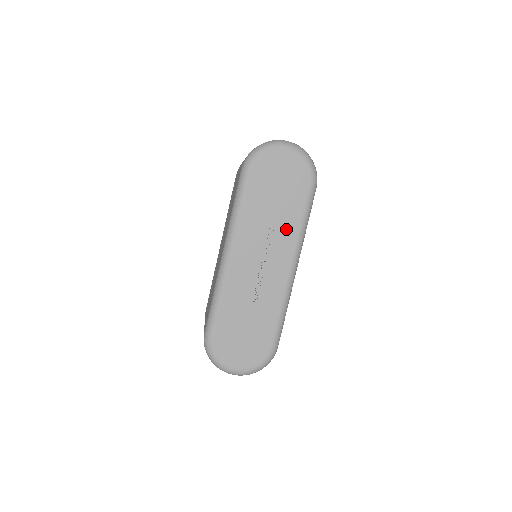
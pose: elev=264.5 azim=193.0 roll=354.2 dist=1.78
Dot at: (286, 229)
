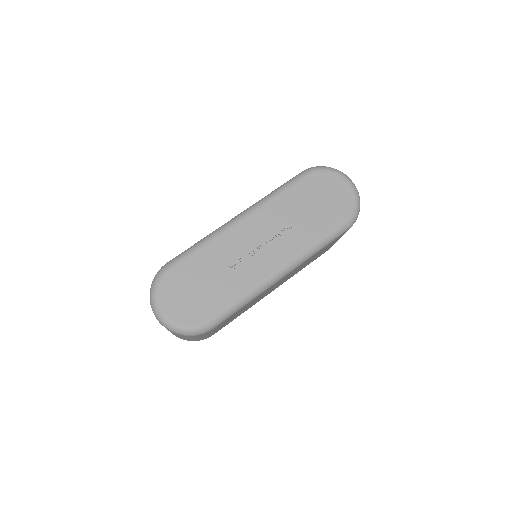
Dot at: (301, 236)
